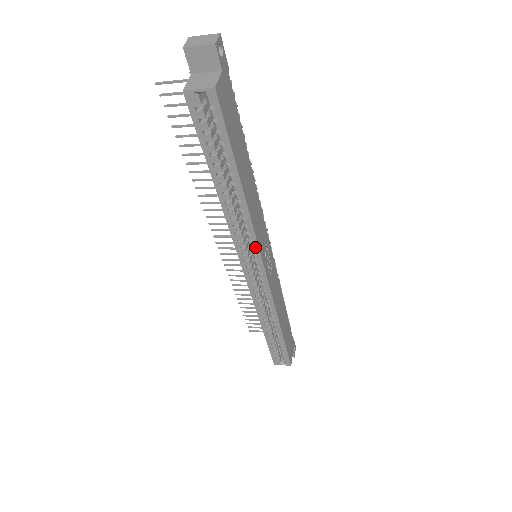
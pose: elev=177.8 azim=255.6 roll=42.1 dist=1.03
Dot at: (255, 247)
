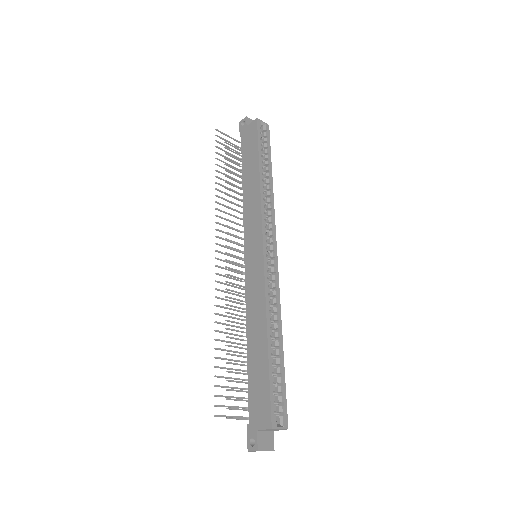
Dot at: (273, 223)
